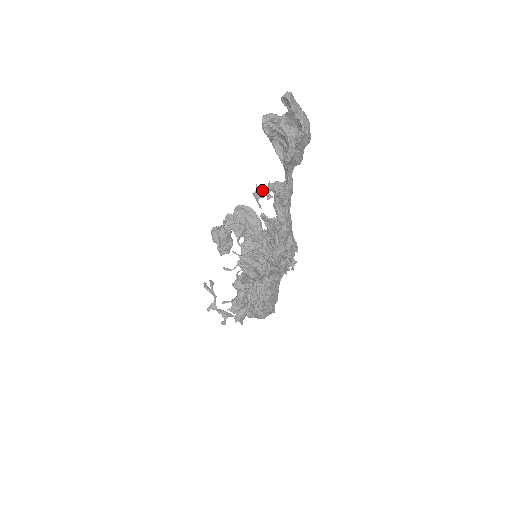
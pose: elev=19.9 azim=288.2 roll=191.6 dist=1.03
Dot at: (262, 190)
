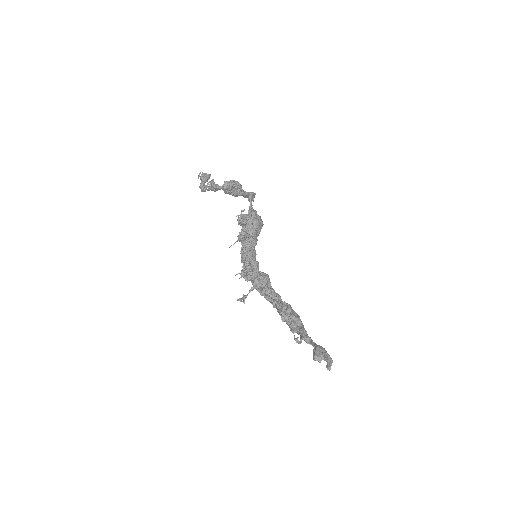
Dot at: (300, 343)
